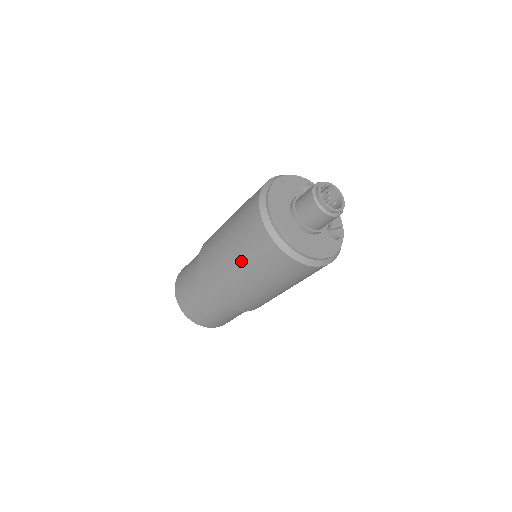
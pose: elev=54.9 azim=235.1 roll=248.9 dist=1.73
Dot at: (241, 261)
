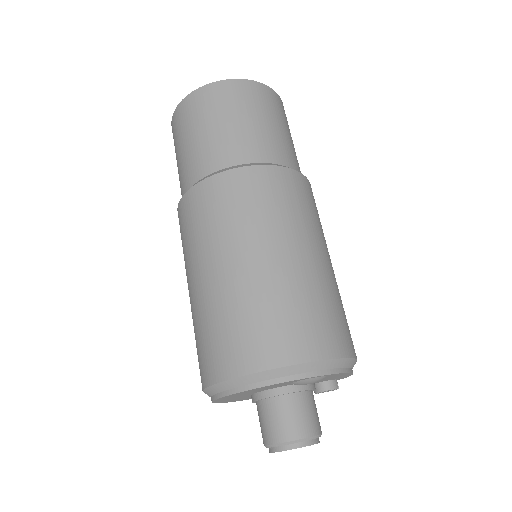
Dot at: occluded
